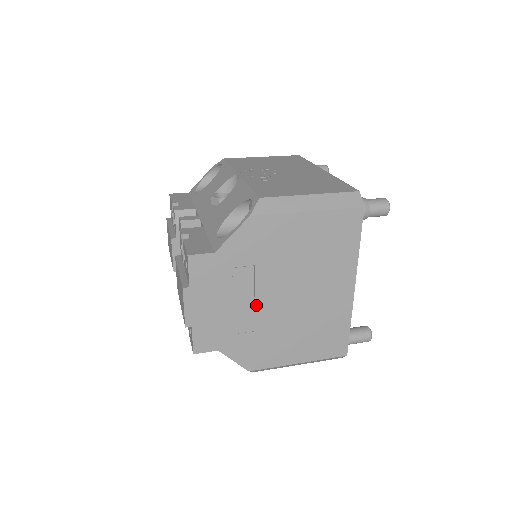
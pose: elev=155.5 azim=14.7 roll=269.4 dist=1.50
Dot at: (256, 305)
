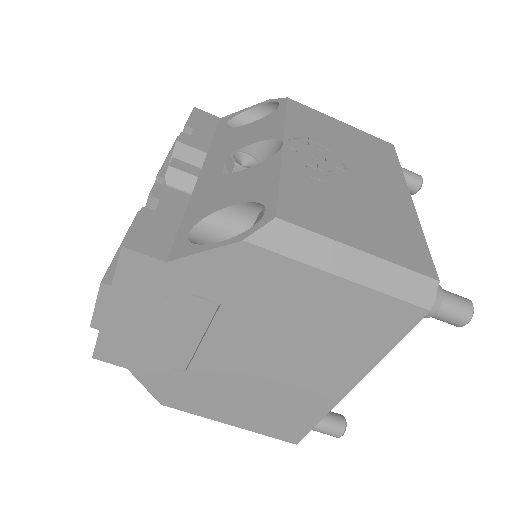
Dot at: (201, 347)
